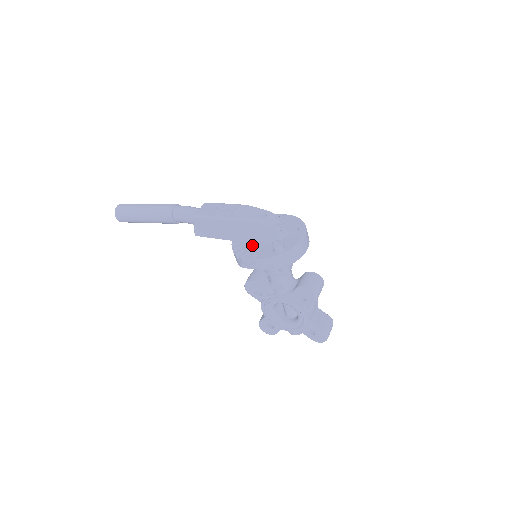
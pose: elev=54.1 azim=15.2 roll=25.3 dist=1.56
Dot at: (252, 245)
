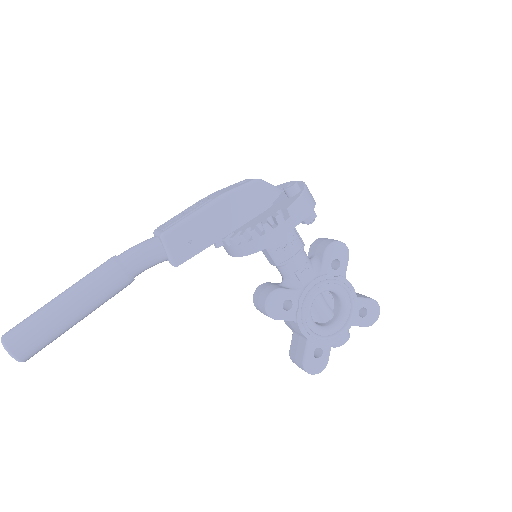
Dot at: (259, 217)
